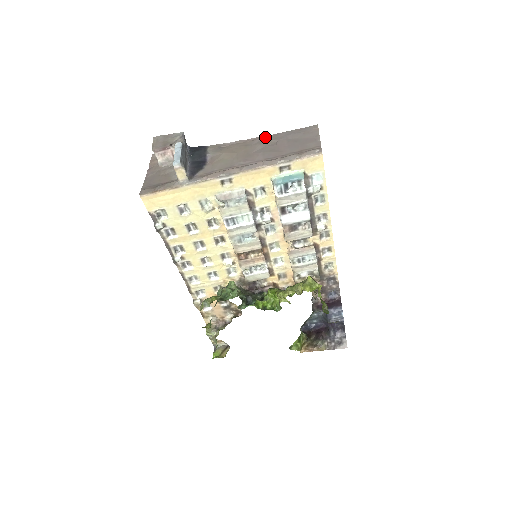
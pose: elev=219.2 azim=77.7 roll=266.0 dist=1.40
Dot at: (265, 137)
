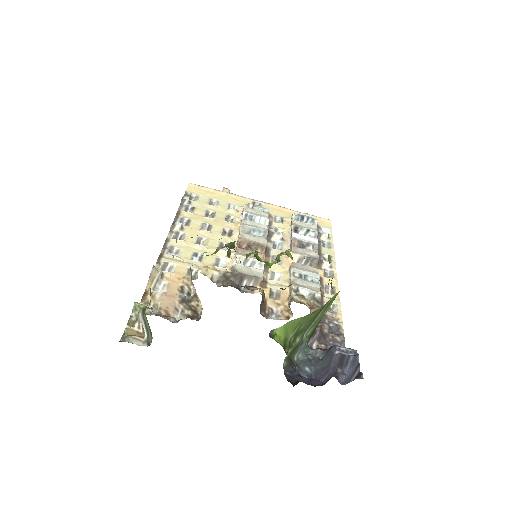
Dot at: occluded
